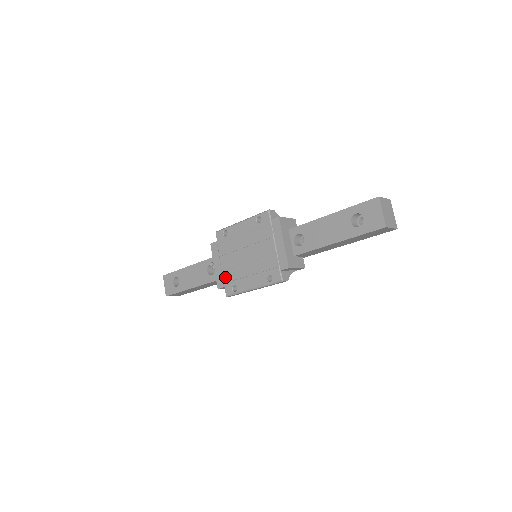
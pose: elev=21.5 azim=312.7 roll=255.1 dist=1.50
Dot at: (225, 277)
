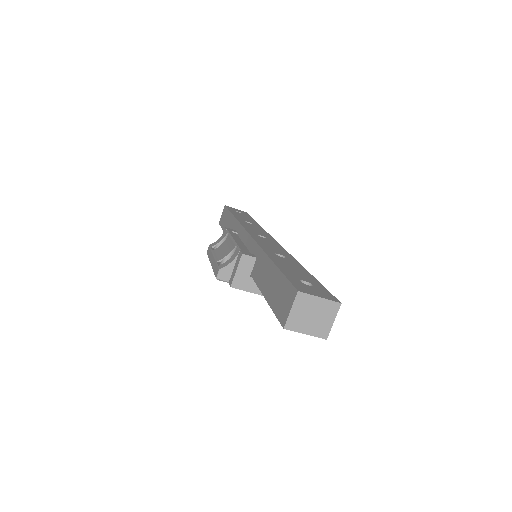
Dot at: occluded
